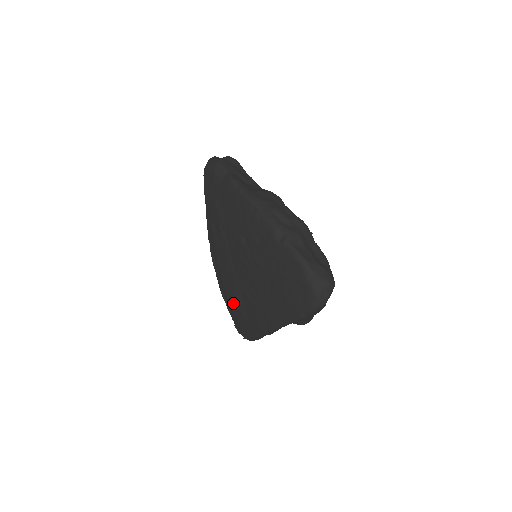
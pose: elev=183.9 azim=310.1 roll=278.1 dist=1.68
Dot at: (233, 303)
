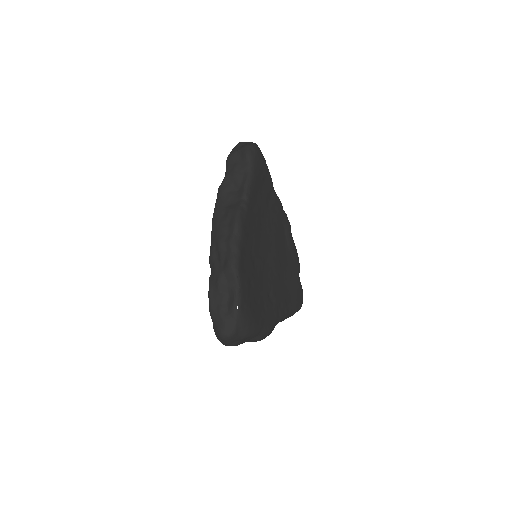
Dot at: occluded
